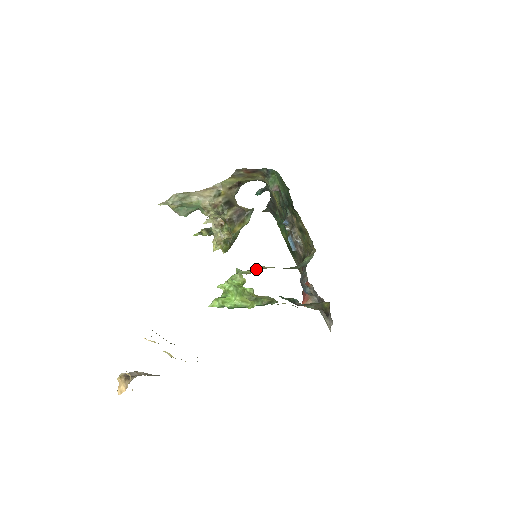
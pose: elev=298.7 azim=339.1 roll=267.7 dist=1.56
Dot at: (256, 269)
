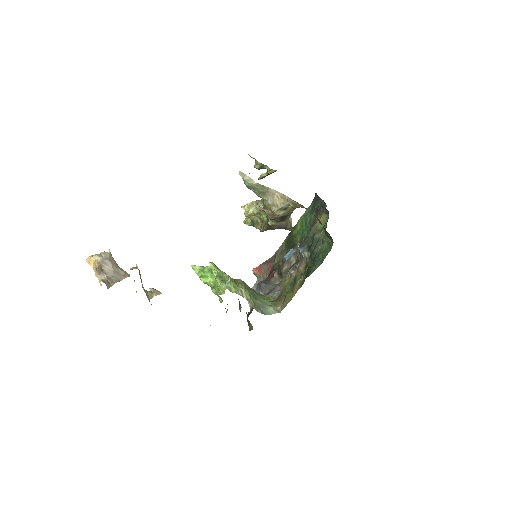
Dot at: (238, 291)
